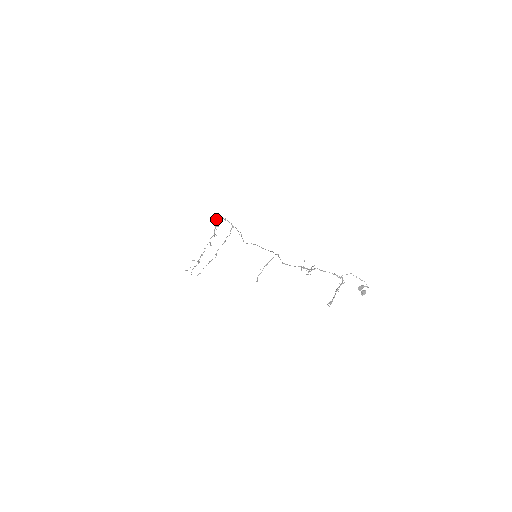
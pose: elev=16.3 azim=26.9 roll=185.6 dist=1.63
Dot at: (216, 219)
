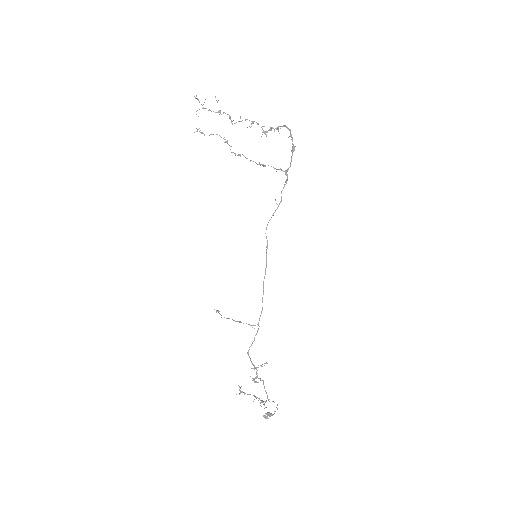
Dot at: (288, 128)
